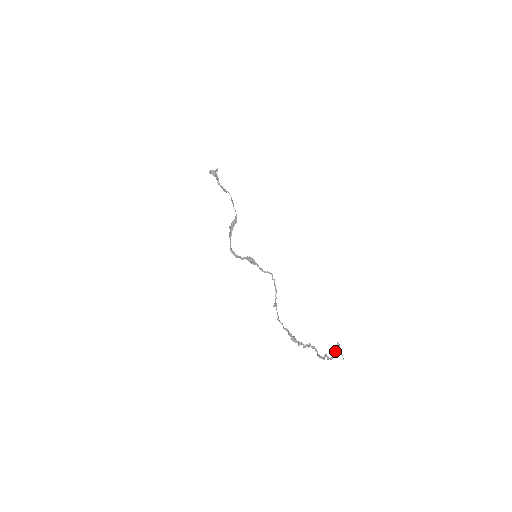
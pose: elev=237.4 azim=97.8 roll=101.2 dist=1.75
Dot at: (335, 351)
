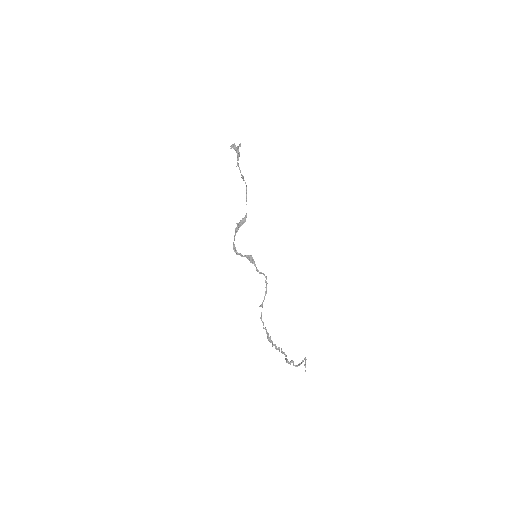
Dot at: (301, 363)
